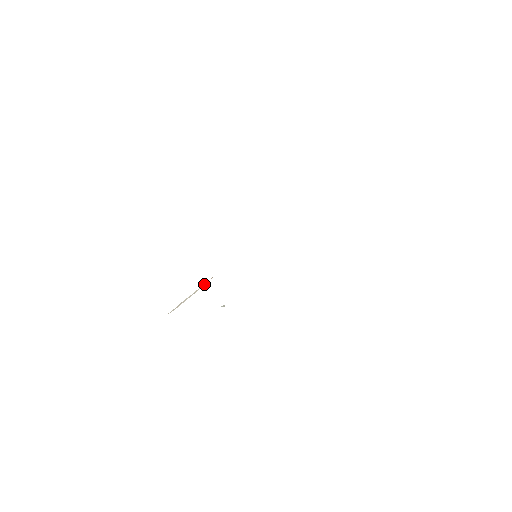
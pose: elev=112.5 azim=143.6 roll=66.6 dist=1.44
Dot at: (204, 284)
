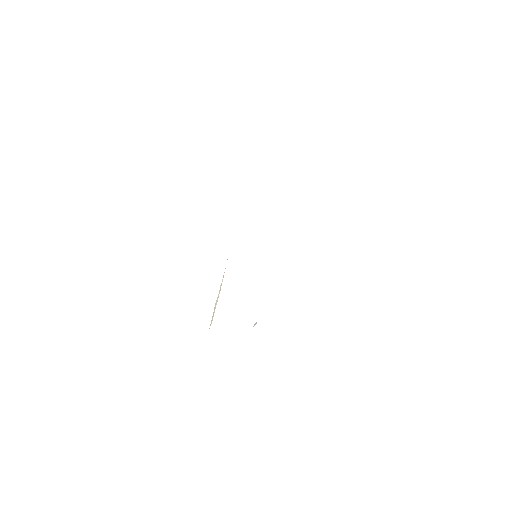
Dot at: occluded
